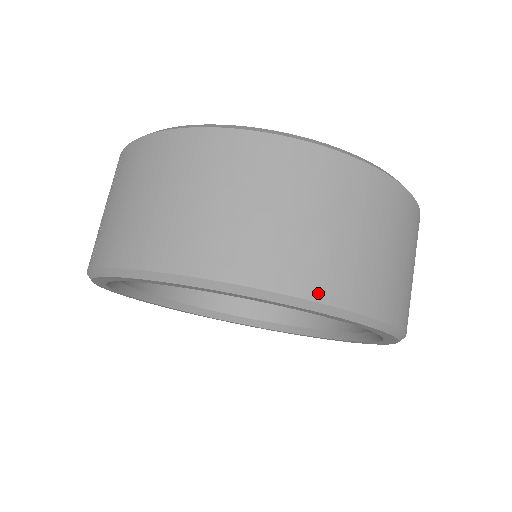
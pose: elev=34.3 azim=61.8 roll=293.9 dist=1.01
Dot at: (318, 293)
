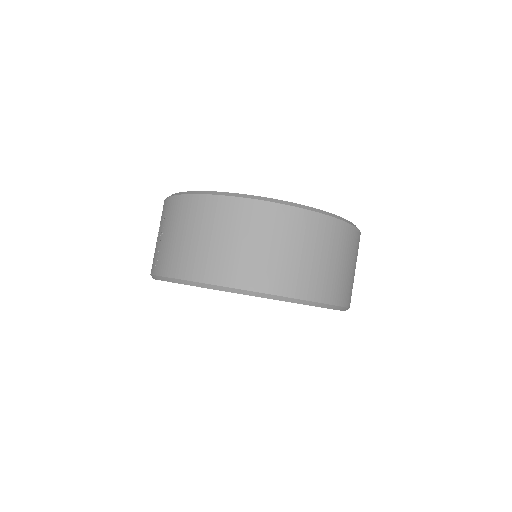
Dot at: (288, 292)
